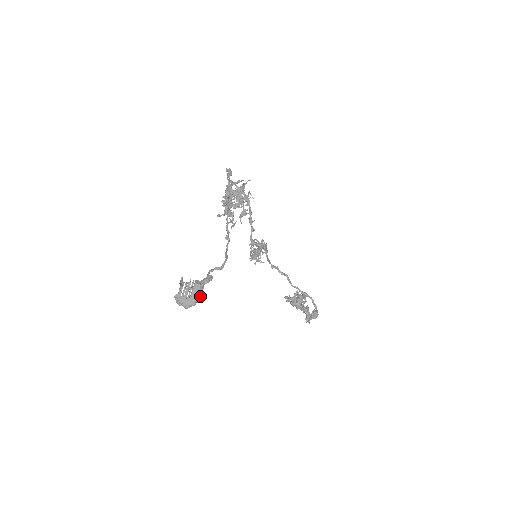
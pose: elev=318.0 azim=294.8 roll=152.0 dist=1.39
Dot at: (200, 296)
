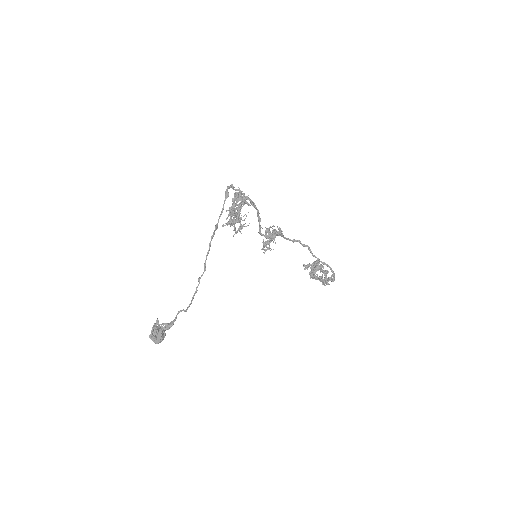
Dot at: (161, 339)
